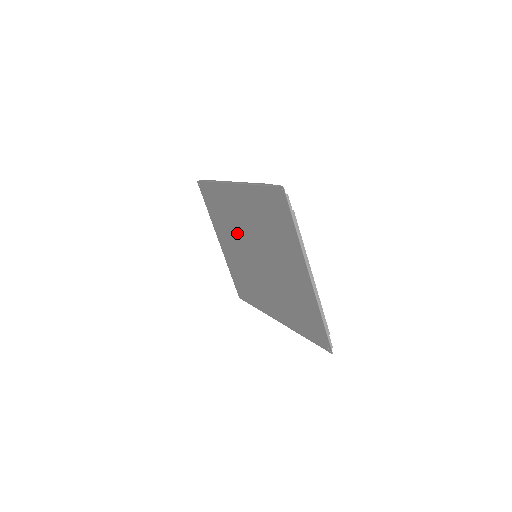
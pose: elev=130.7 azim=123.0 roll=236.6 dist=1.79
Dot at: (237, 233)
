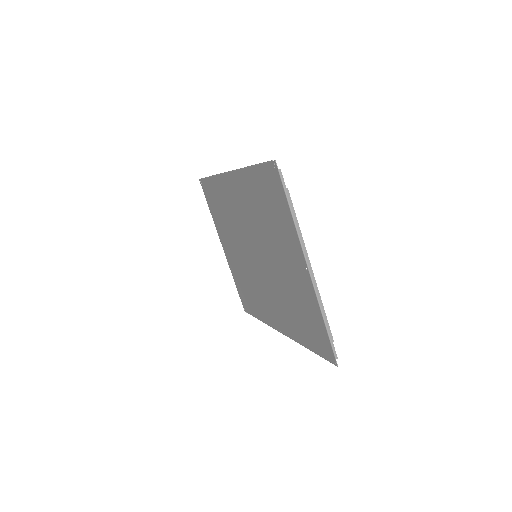
Dot at: (237, 232)
